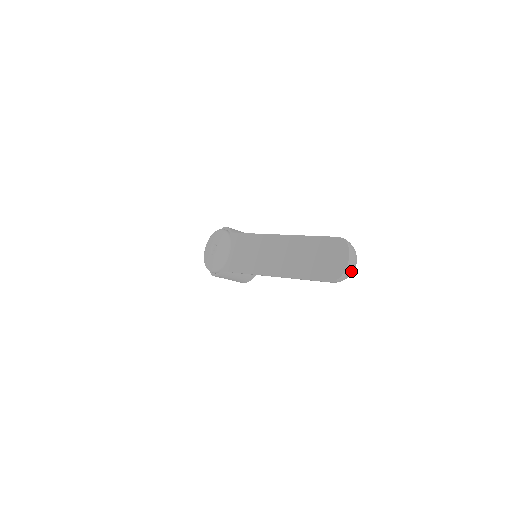
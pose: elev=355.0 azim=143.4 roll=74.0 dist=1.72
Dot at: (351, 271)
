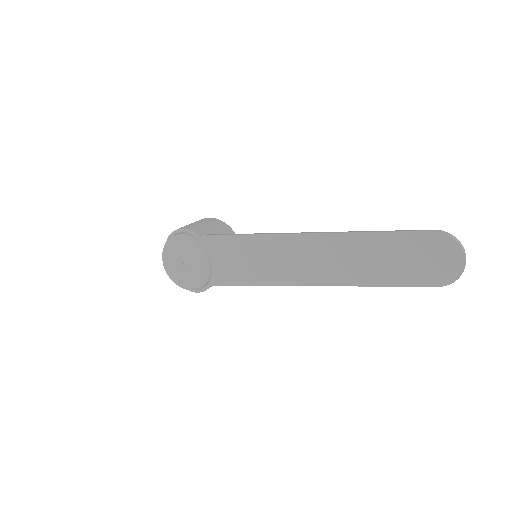
Dot at: occluded
